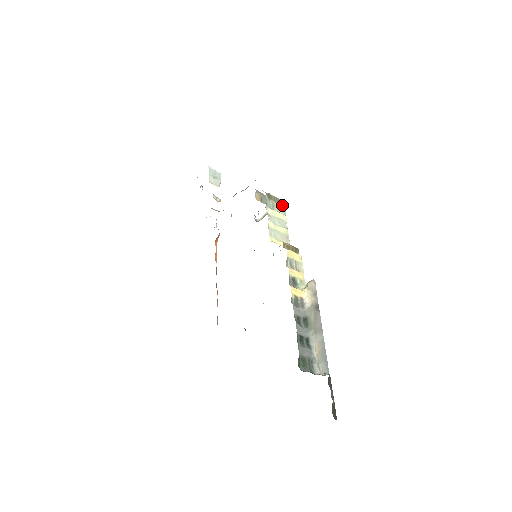
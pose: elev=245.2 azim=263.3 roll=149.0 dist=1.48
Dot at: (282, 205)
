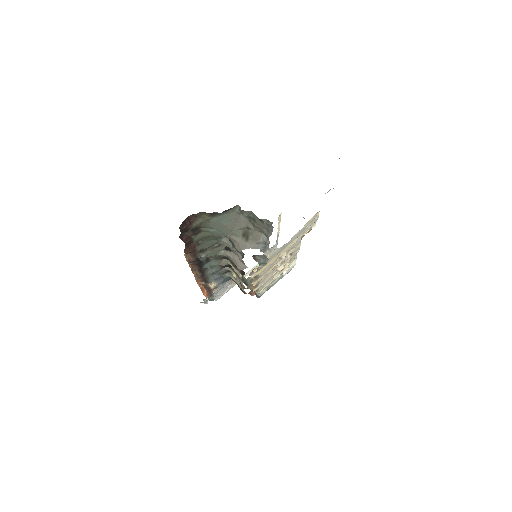
Dot at: occluded
